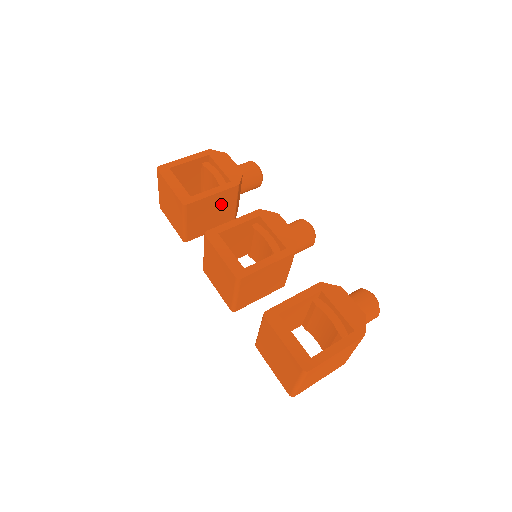
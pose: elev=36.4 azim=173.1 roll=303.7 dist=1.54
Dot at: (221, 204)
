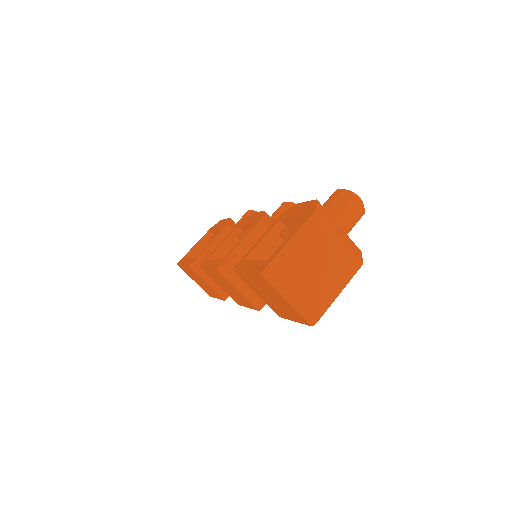
Dot at: occluded
